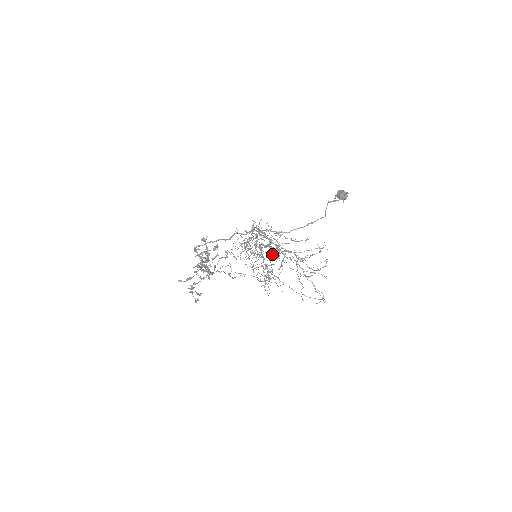
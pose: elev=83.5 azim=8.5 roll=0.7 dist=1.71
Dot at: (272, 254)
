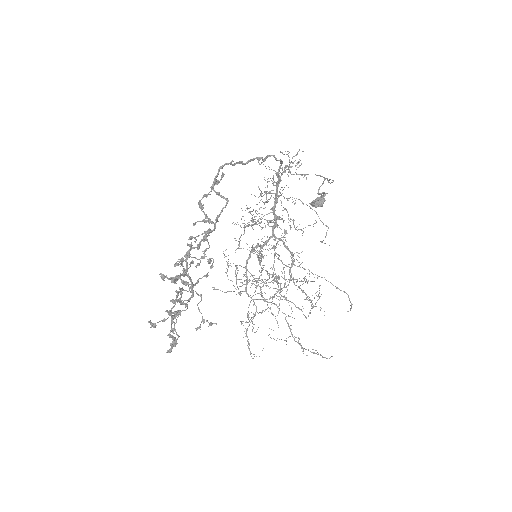
Dot at: (284, 237)
